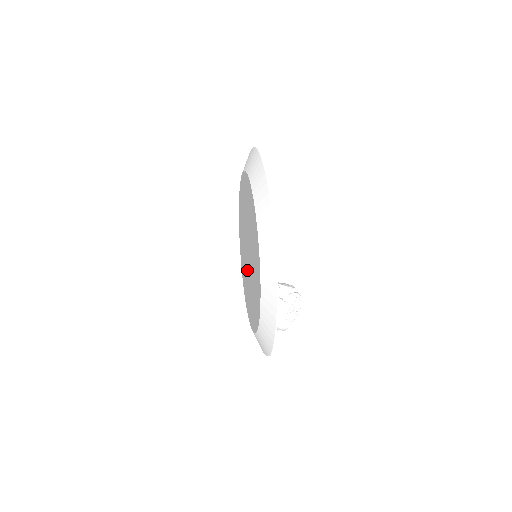
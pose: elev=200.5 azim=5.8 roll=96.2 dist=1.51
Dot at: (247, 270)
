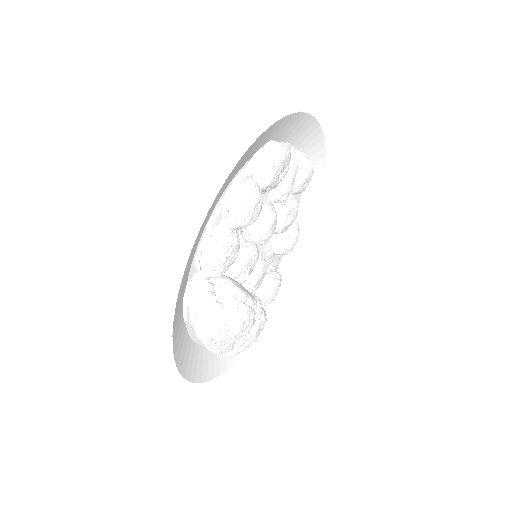
Dot at: occluded
